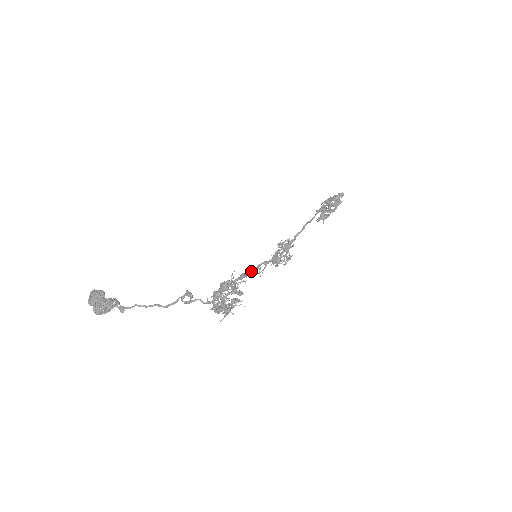
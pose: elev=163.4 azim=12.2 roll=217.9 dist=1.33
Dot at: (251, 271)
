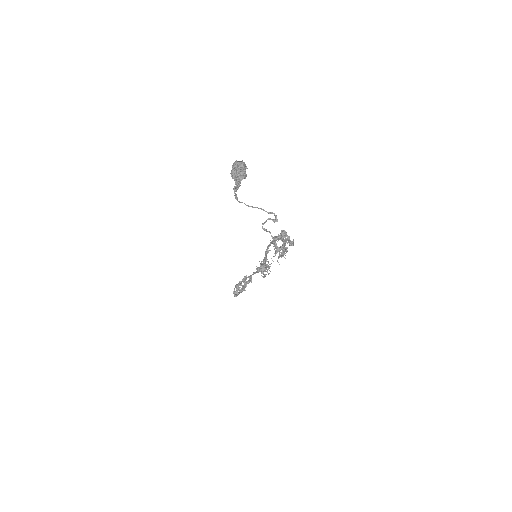
Dot at: (266, 256)
